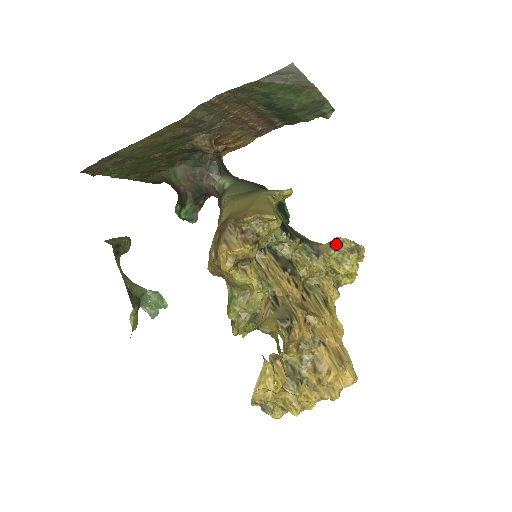
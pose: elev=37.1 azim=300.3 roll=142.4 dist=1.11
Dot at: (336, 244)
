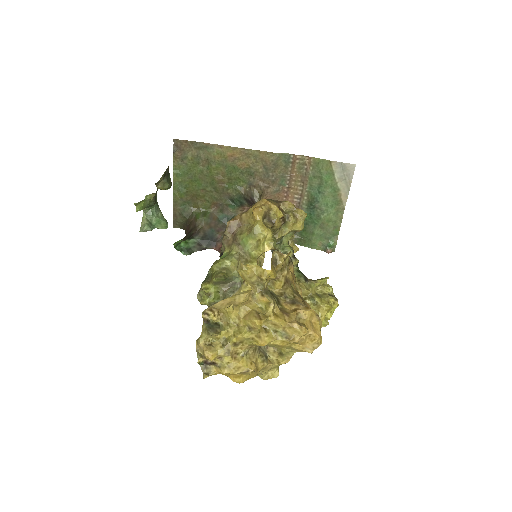
Dot at: (325, 279)
